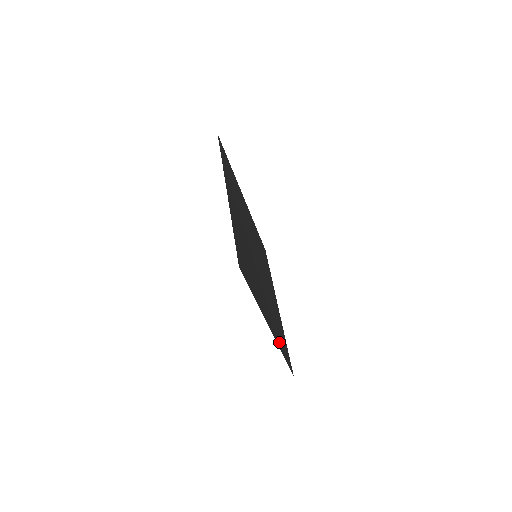
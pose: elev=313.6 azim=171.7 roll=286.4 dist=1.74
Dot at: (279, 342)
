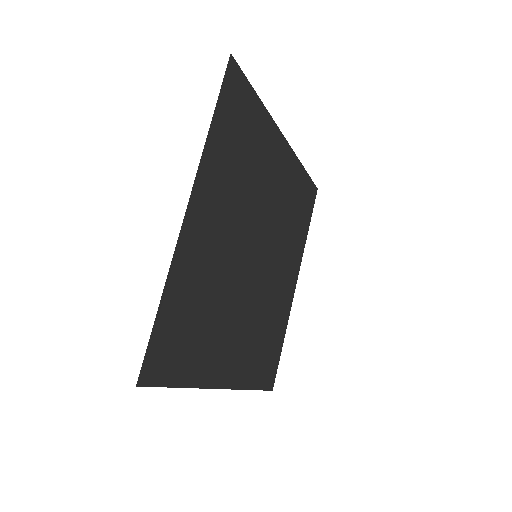
Dot at: (250, 375)
